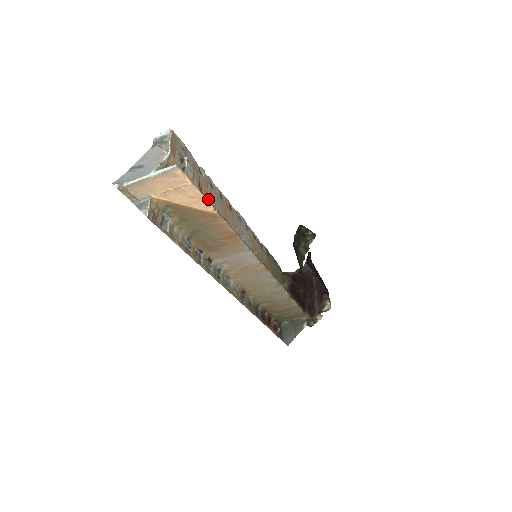
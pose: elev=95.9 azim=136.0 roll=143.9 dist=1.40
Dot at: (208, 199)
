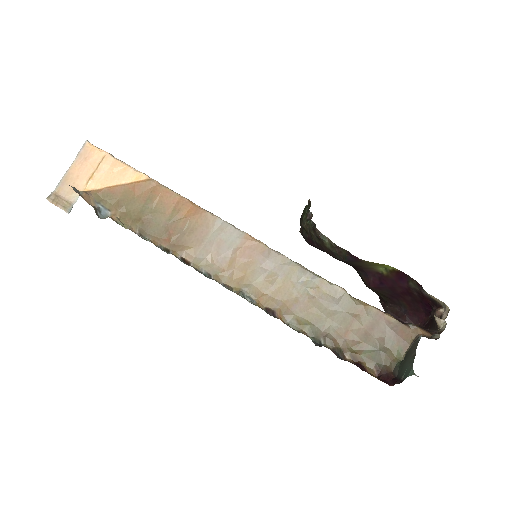
Dot at: (137, 171)
